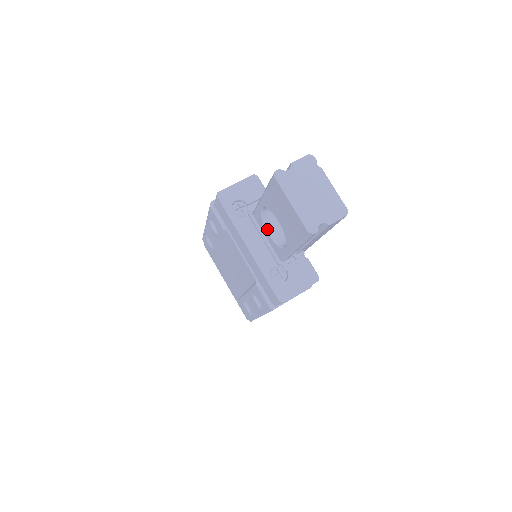
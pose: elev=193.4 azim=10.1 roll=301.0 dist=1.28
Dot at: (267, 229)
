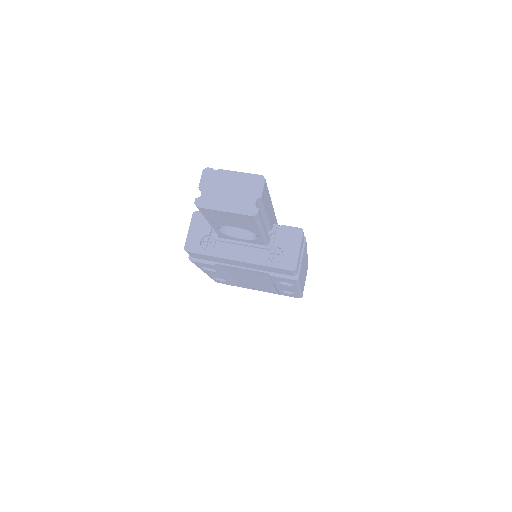
Dot at: (236, 237)
